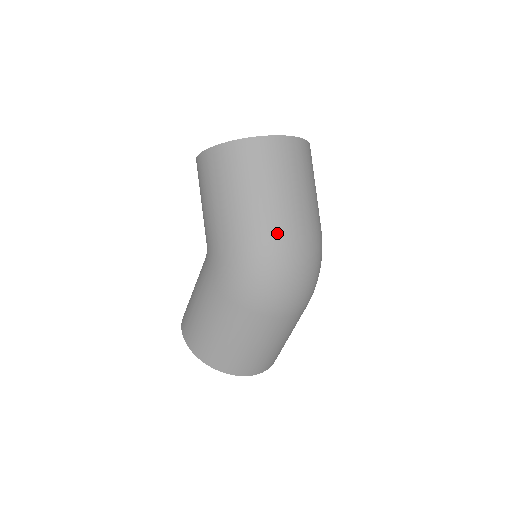
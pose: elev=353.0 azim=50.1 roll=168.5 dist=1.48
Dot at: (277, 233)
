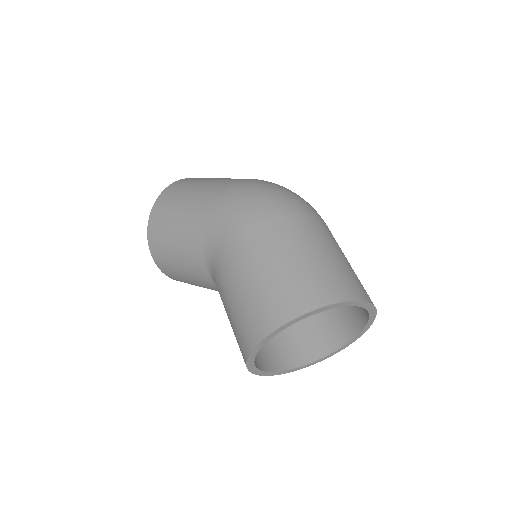
Dot at: (243, 179)
